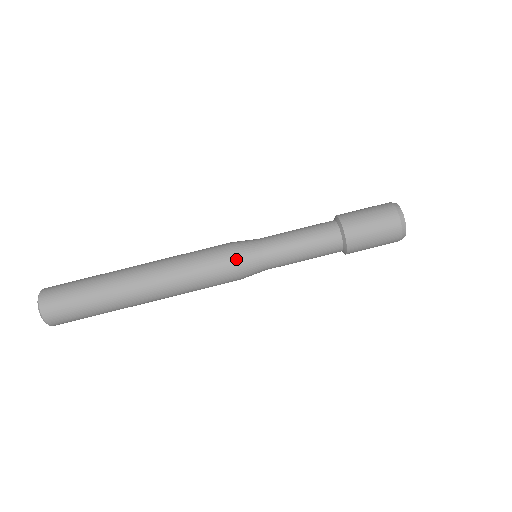
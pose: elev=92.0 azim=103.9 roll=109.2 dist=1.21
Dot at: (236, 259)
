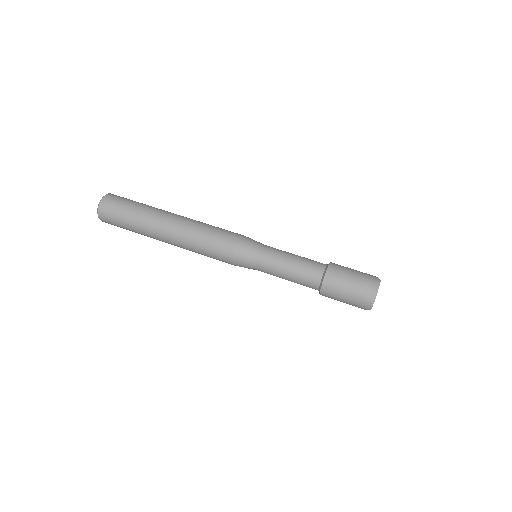
Dot at: (240, 243)
